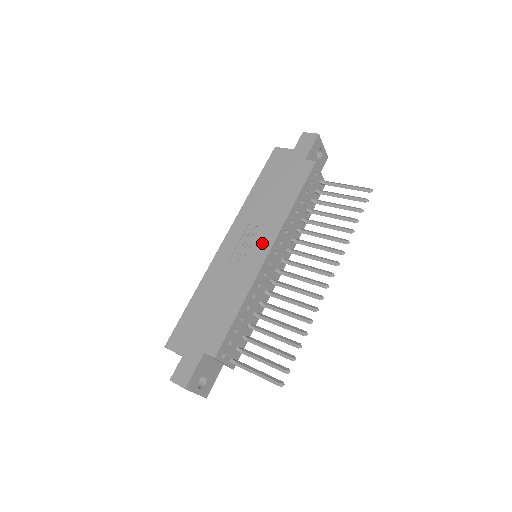
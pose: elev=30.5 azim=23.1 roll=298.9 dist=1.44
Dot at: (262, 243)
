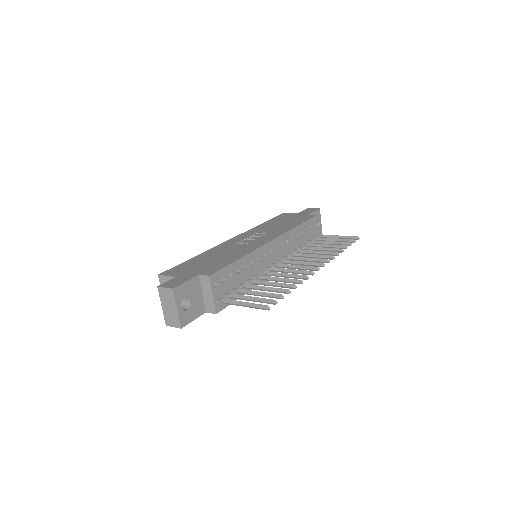
Dot at: (267, 237)
